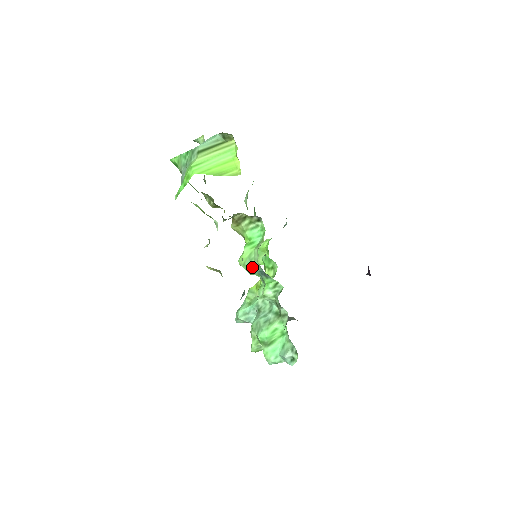
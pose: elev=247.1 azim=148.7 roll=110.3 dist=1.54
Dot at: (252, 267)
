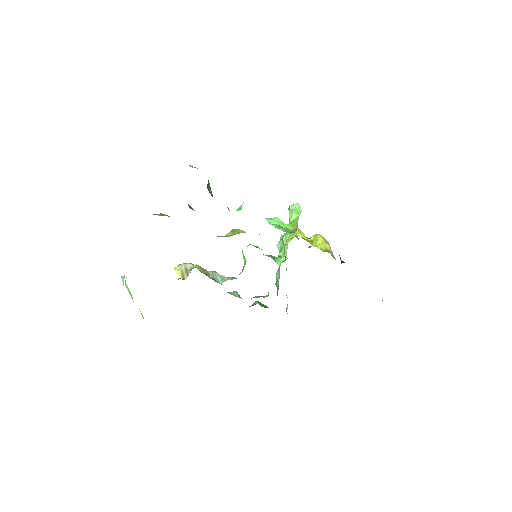
Dot at: occluded
